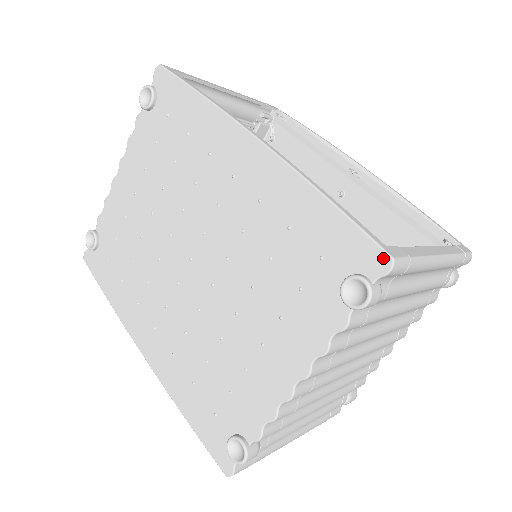
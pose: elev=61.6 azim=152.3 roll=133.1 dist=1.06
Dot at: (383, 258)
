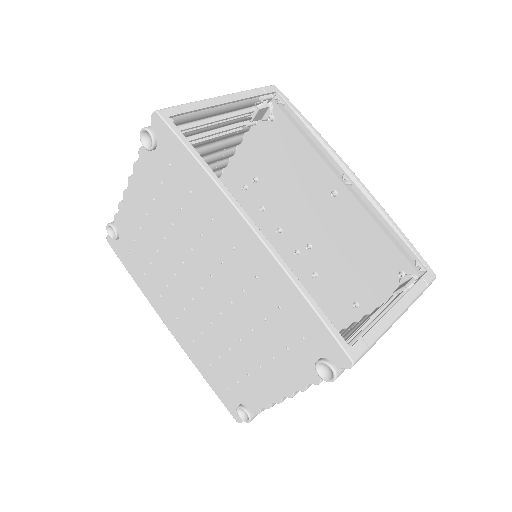
Dot at: (346, 359)
